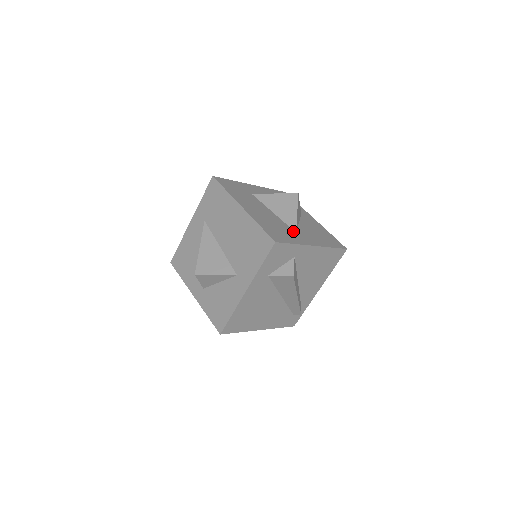
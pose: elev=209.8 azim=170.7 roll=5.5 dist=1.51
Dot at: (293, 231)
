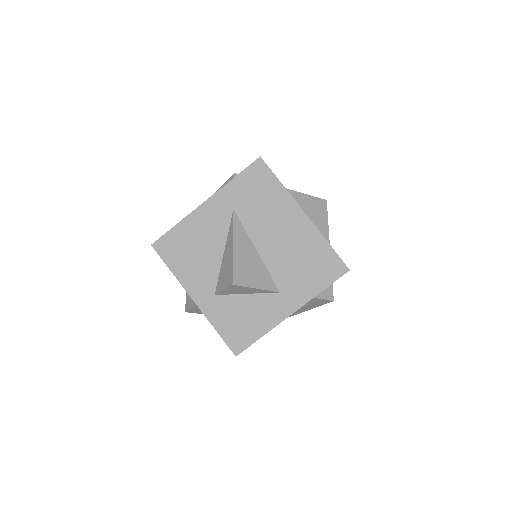
Dot at: occluded
